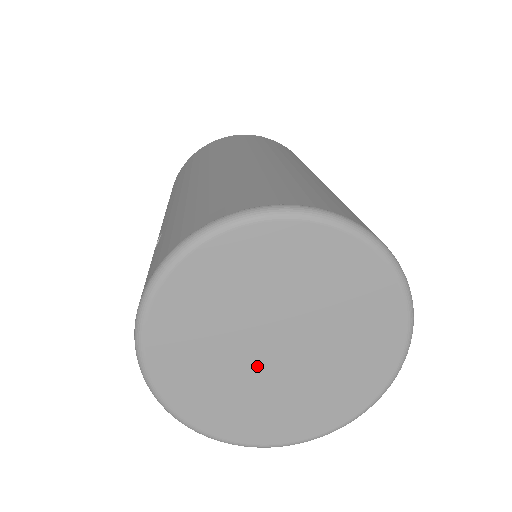
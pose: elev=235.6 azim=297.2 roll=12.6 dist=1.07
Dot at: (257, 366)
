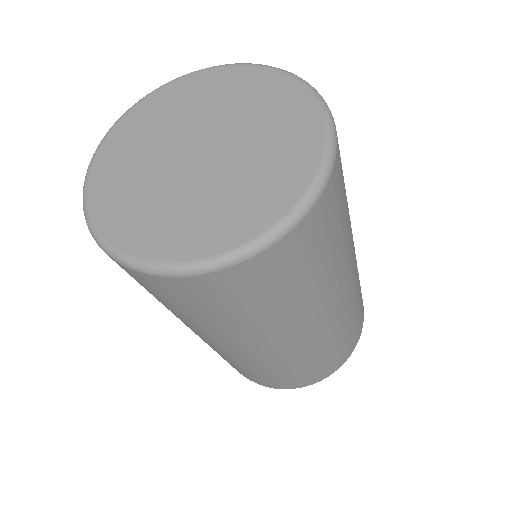
Dot at: (194, 176)
